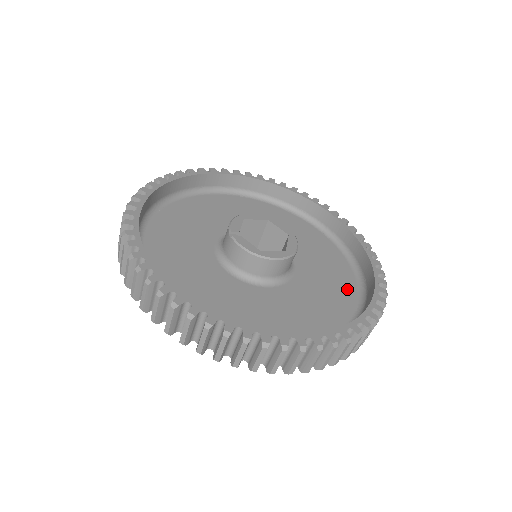
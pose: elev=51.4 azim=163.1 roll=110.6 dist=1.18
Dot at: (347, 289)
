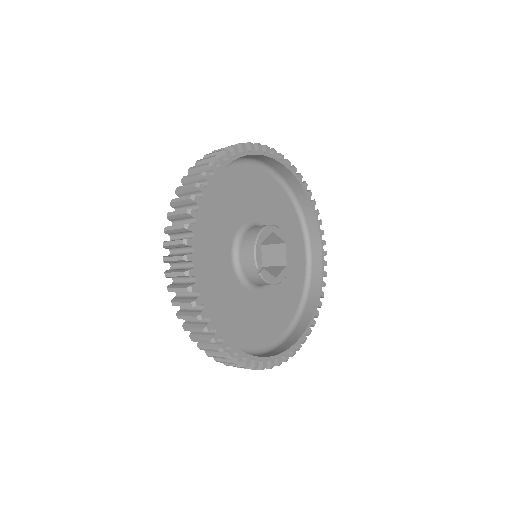
Dot at: (300, 255)
